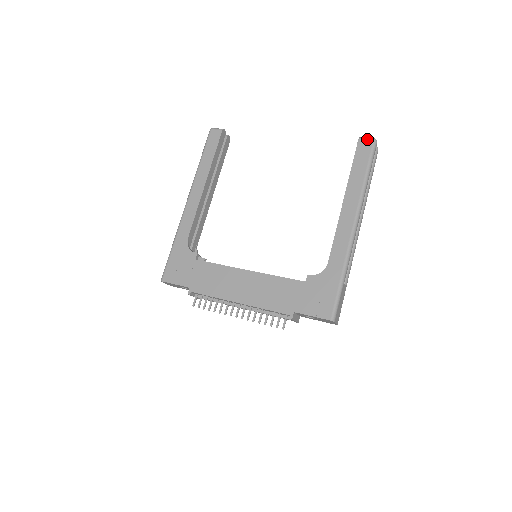
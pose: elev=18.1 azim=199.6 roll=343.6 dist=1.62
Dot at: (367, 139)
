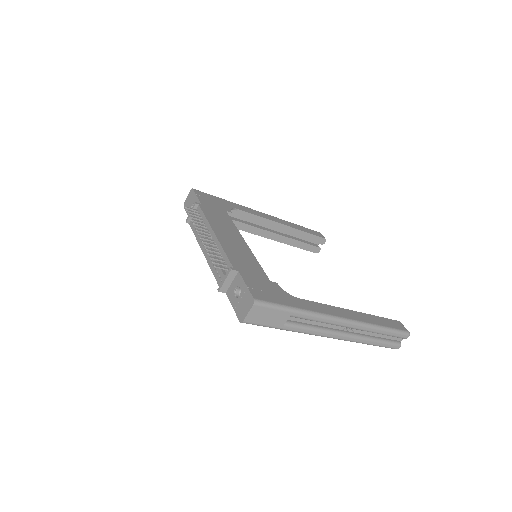
Dot at: occluded
